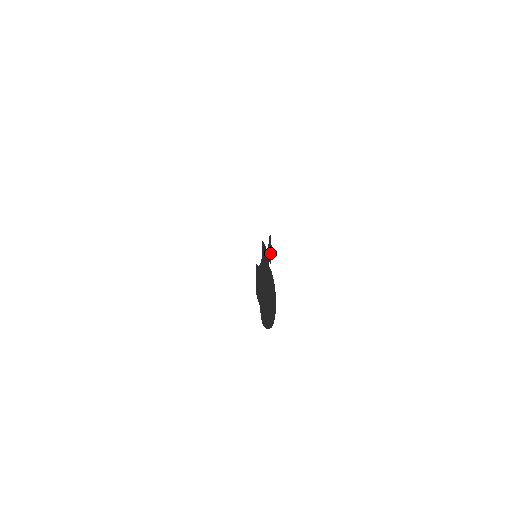
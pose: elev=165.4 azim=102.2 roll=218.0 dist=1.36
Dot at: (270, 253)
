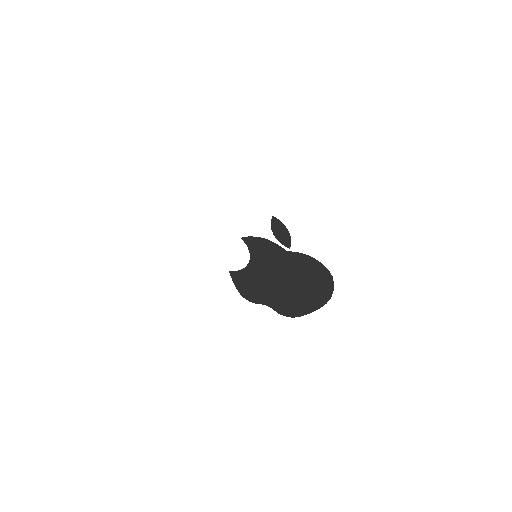
Dot at: (284, 236)
